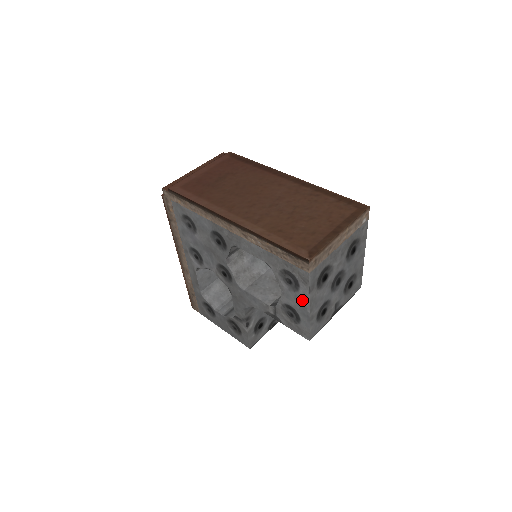
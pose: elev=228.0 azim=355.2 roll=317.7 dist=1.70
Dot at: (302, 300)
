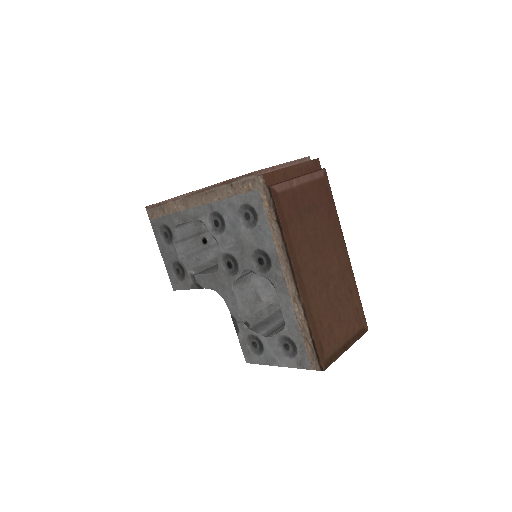
Dot at: (280, 360)
